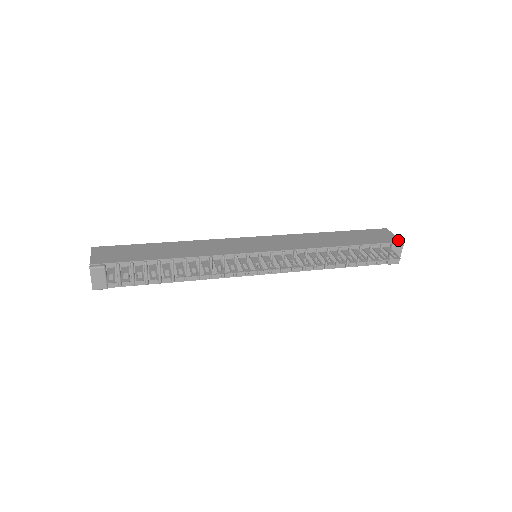
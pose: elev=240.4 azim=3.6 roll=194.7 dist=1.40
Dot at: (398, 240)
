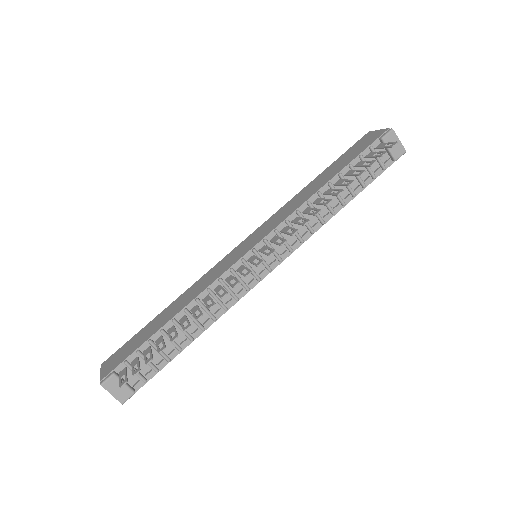
Dot at: (384, 130)
